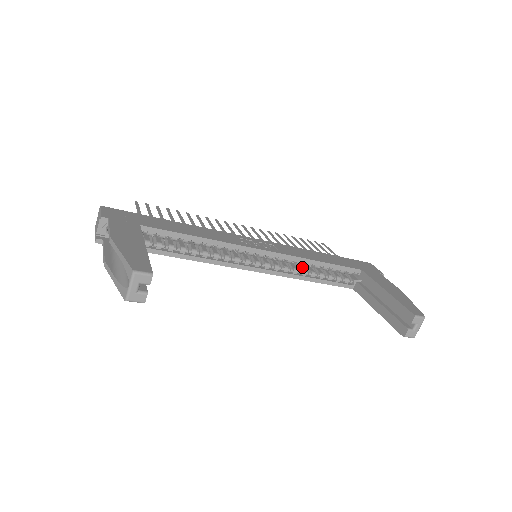
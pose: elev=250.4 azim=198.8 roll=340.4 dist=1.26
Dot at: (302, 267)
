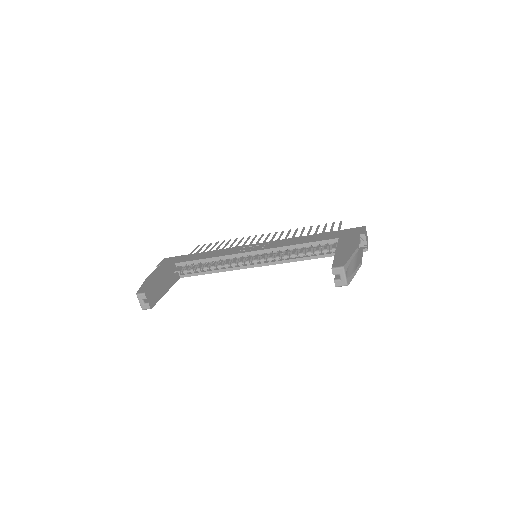
Dot at: (294, 252)
